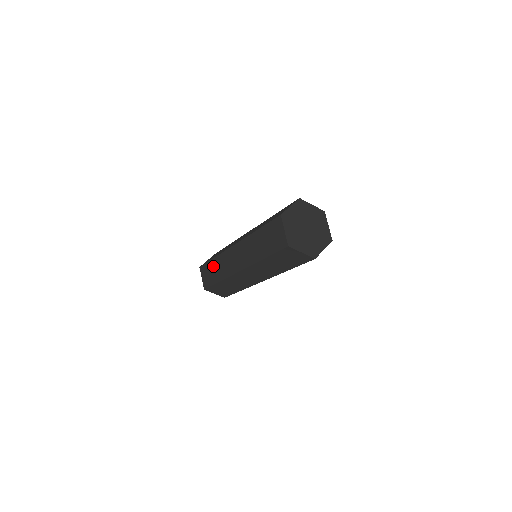
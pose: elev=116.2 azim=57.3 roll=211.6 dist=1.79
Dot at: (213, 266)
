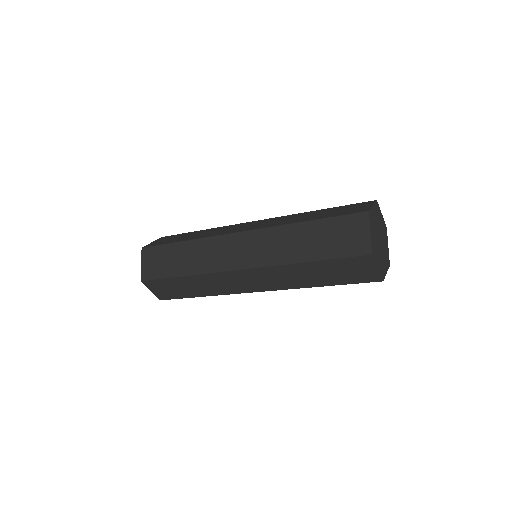
Dot at: (178, 252)
